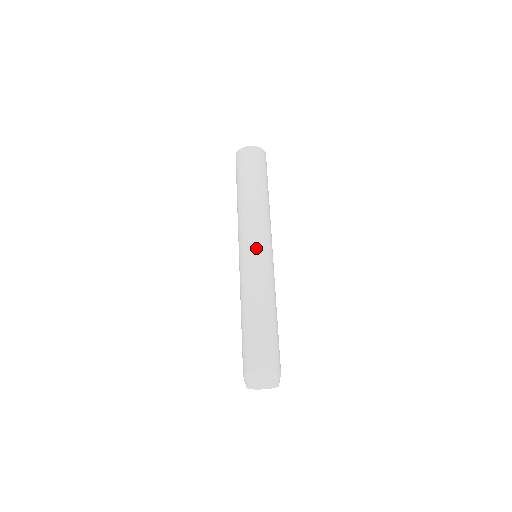
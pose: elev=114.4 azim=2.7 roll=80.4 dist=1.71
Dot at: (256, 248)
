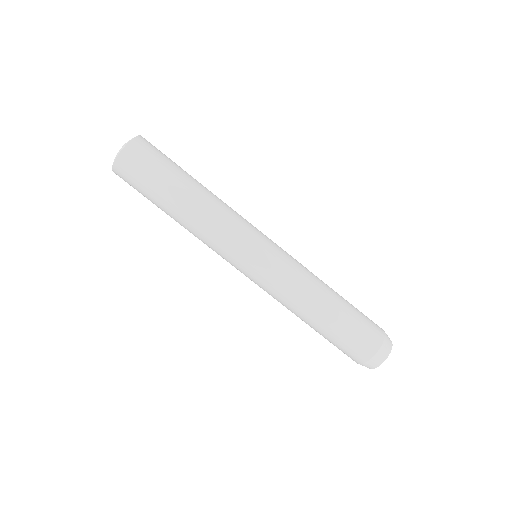
Dot at: (264, 247)
